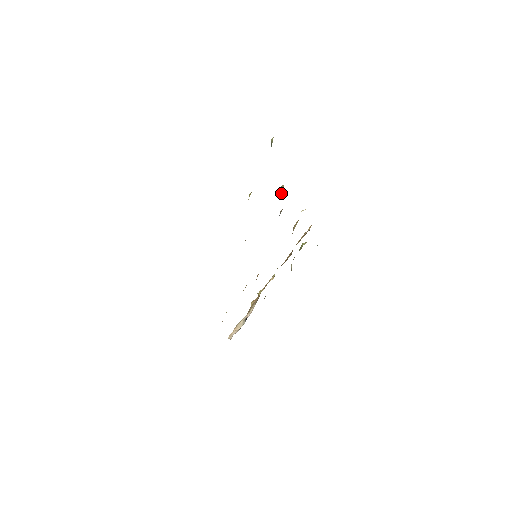
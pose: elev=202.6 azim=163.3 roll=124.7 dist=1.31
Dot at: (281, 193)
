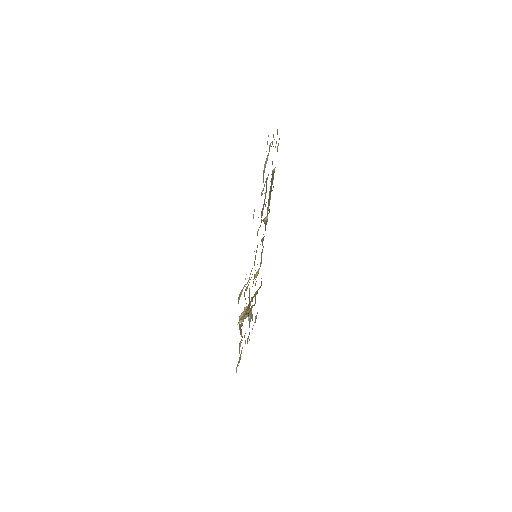
Dot at: (265, 222)
